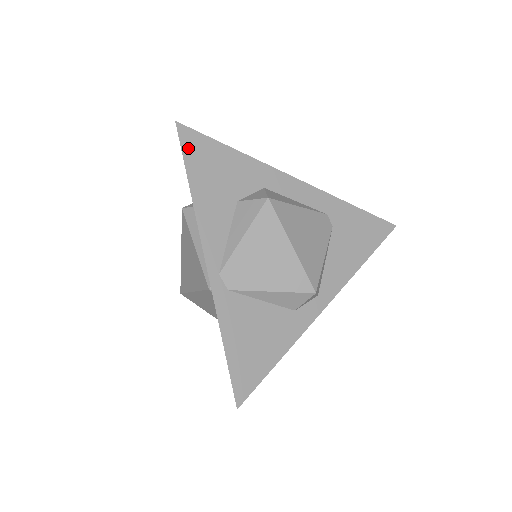
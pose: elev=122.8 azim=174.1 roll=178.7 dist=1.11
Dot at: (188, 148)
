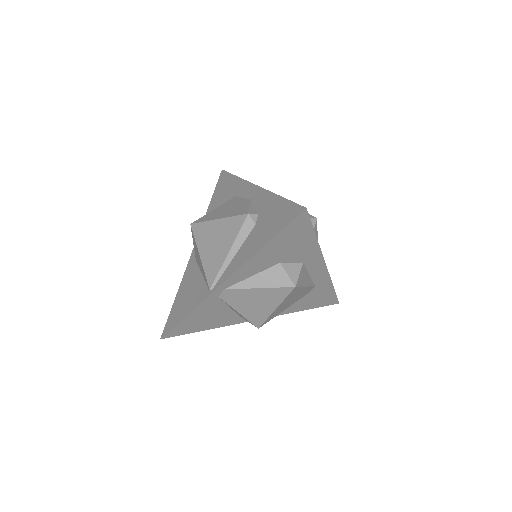
Dot at: (292, 226)
